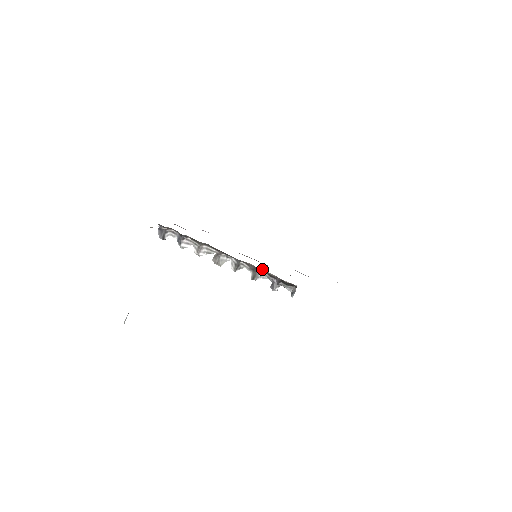
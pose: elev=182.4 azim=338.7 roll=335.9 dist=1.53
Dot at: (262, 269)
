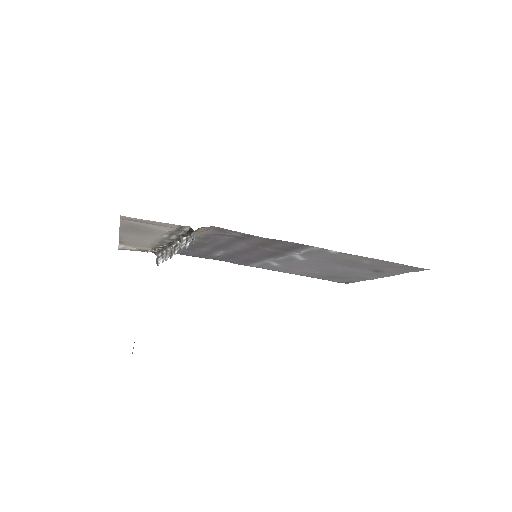
Dot at: (180, 234)
